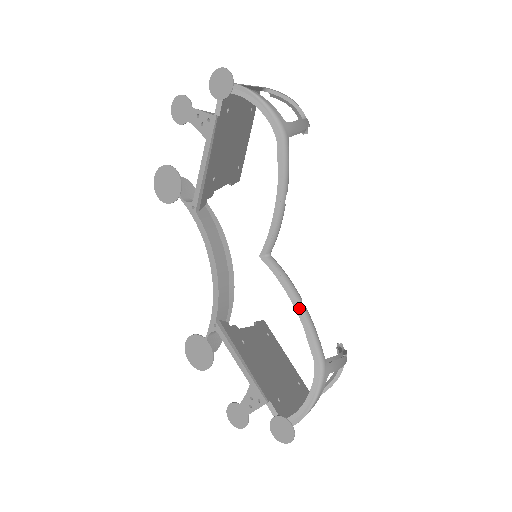
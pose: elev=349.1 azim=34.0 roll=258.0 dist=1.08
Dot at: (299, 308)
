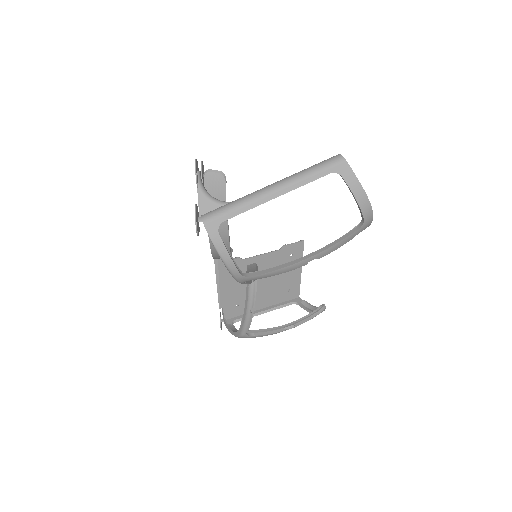
Dot at: (246, 310)
